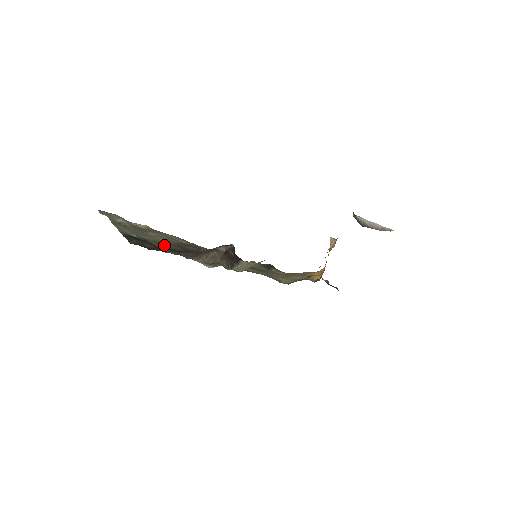
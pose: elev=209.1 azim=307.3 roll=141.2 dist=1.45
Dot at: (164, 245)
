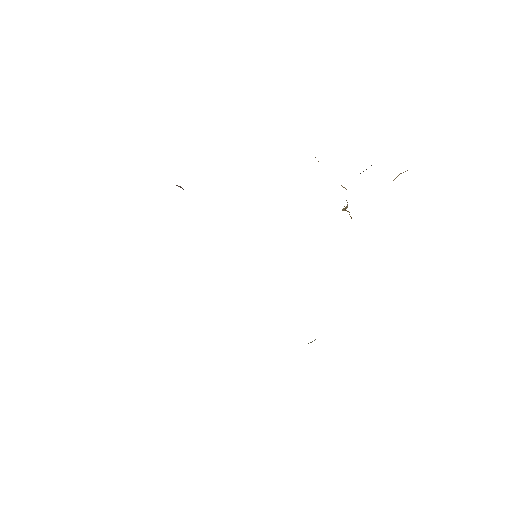
Dot at: occluded
